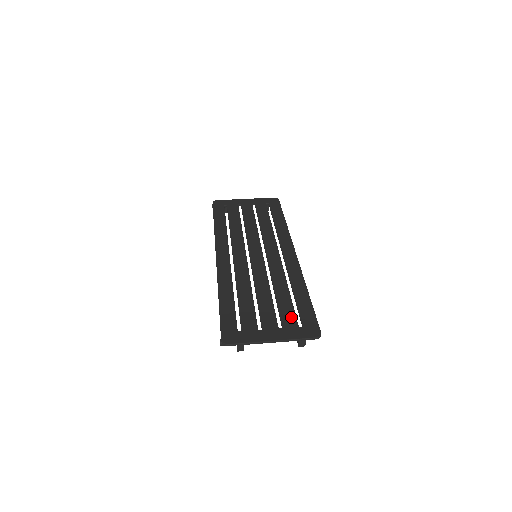
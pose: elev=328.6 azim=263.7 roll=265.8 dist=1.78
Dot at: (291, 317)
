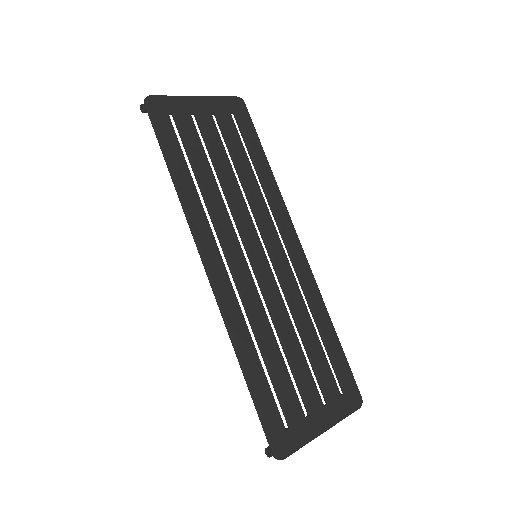
Dot at: (331, 381)
